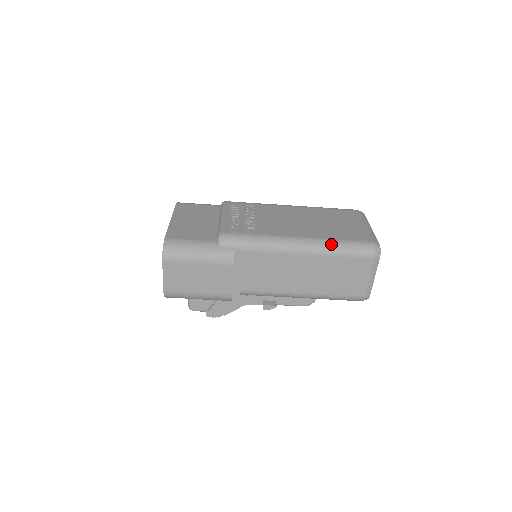
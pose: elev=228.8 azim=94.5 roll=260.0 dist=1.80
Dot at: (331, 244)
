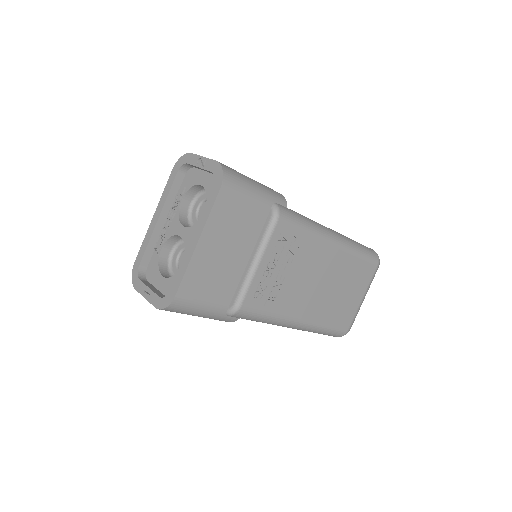
Dot at: (318, 331)
